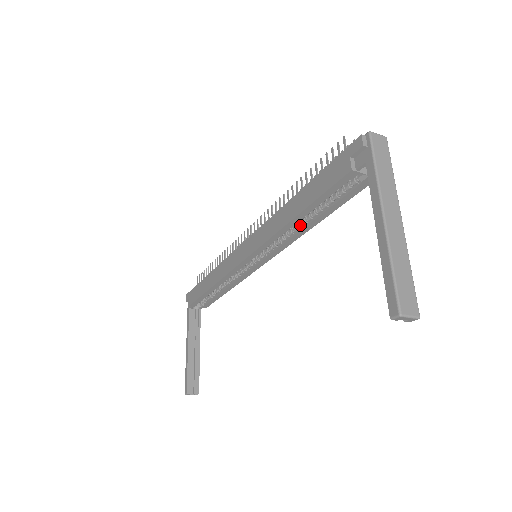
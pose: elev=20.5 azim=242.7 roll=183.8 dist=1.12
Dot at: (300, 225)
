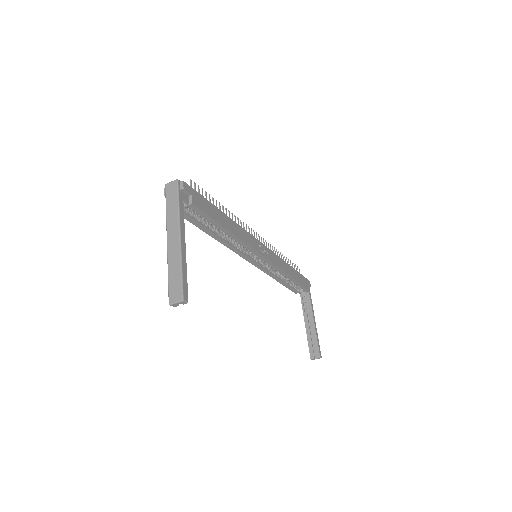
Dot at: occluded
